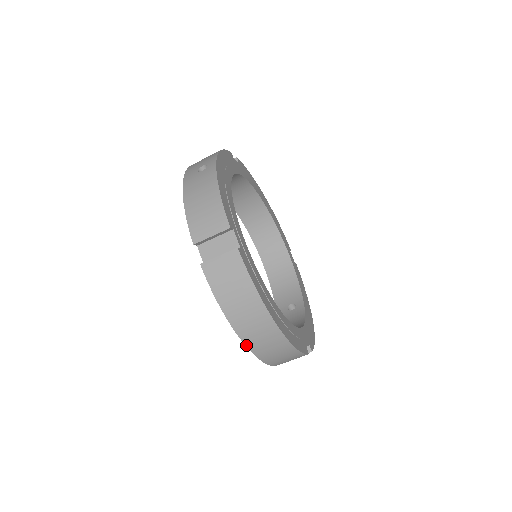
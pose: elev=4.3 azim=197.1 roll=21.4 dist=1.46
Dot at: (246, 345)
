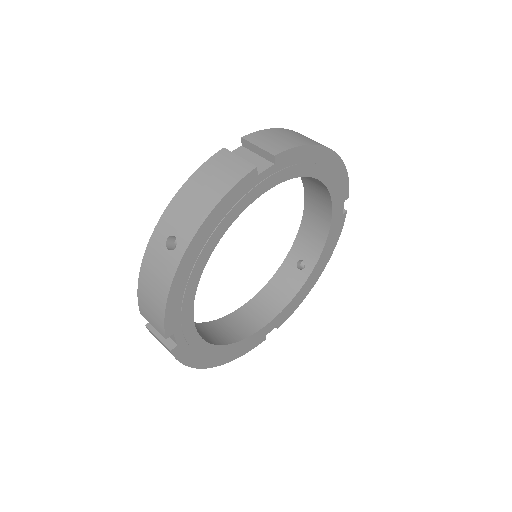
Dot at: occluded
